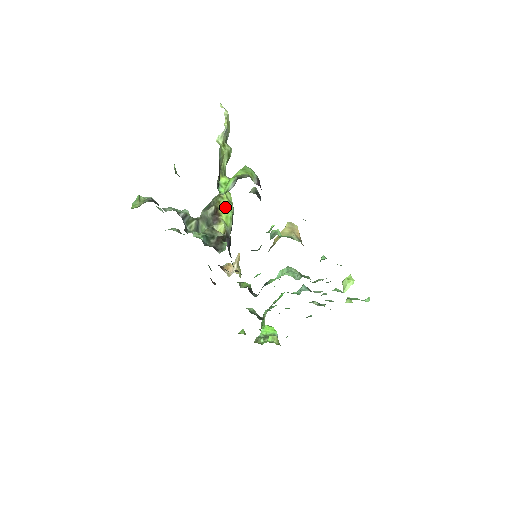
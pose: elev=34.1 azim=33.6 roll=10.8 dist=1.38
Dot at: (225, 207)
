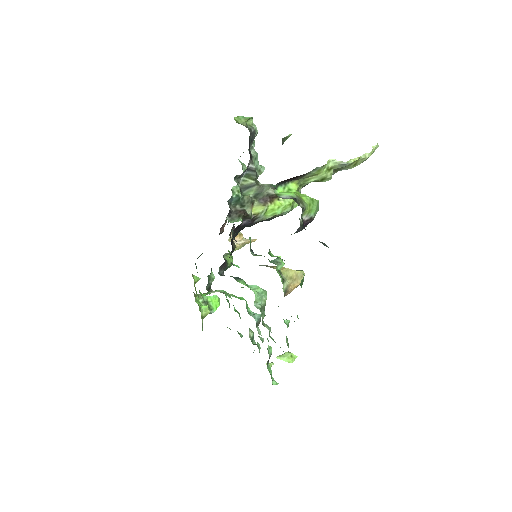
Dot at: (283, 203)
